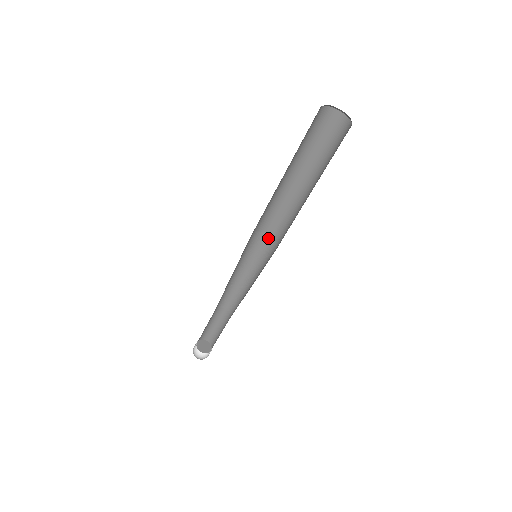
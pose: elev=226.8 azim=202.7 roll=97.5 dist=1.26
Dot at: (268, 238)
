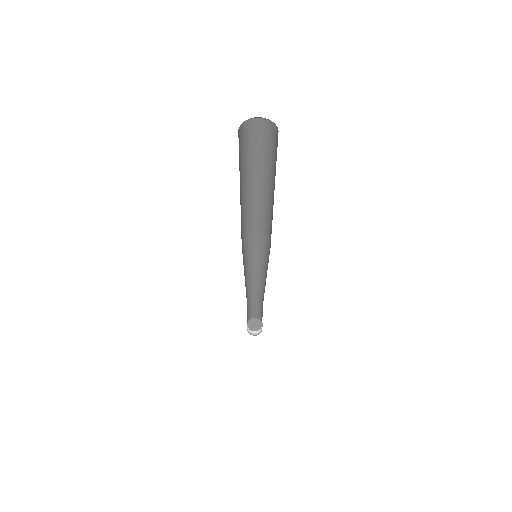
Dot at: (269, 242)
